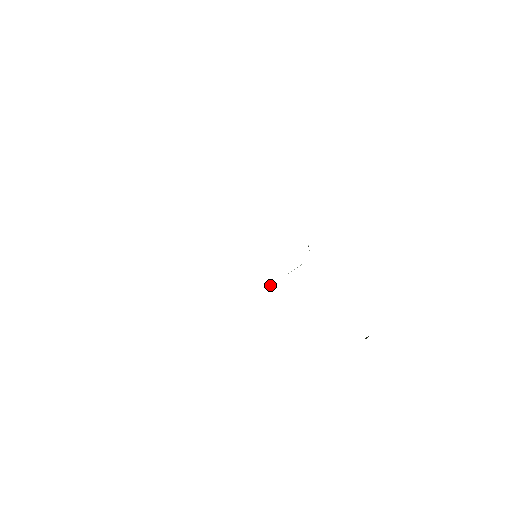
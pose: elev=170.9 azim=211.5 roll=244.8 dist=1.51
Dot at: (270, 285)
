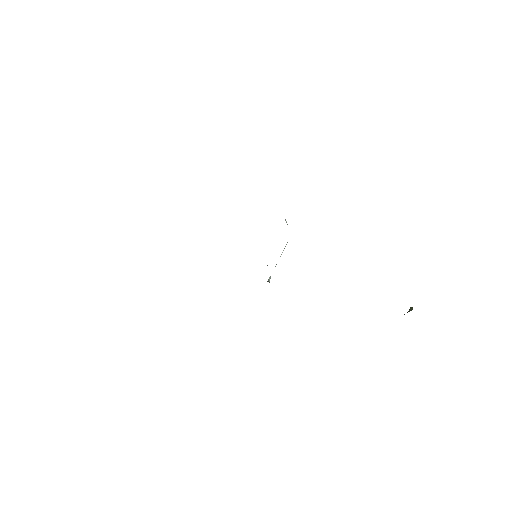
Dot at: (269, 279)
